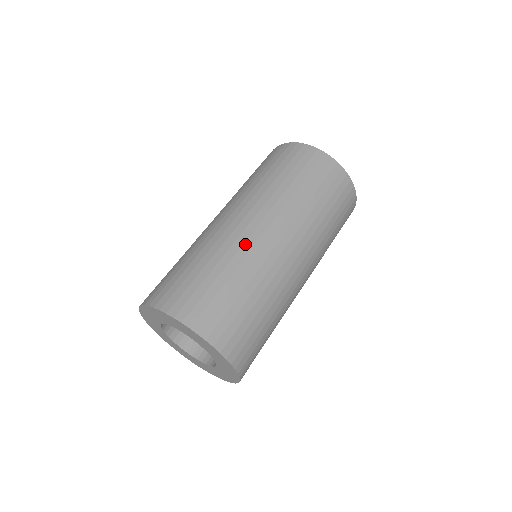
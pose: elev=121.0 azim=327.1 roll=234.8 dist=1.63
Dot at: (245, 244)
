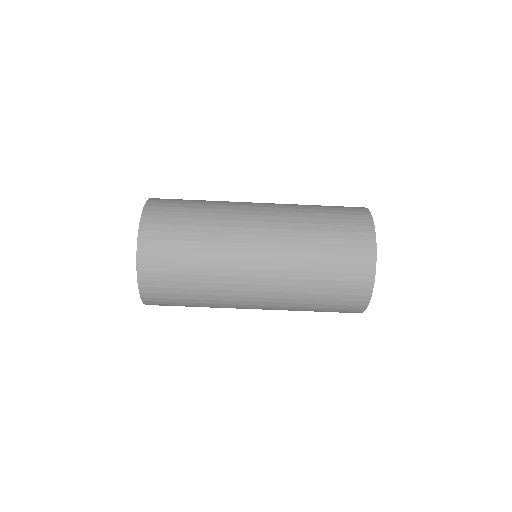
Dot at: occluded
